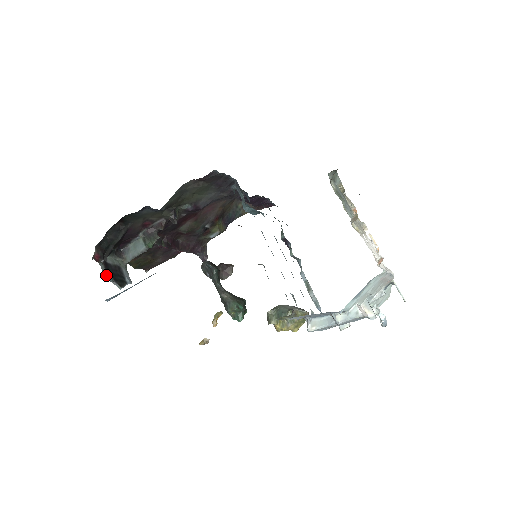
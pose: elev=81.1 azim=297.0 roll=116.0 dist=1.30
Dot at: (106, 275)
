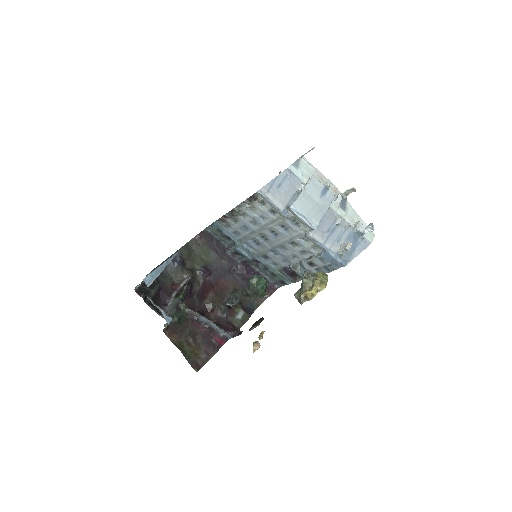
Dot at: occluded
